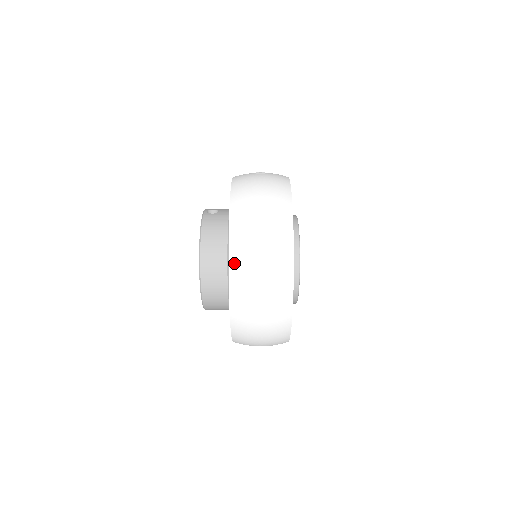
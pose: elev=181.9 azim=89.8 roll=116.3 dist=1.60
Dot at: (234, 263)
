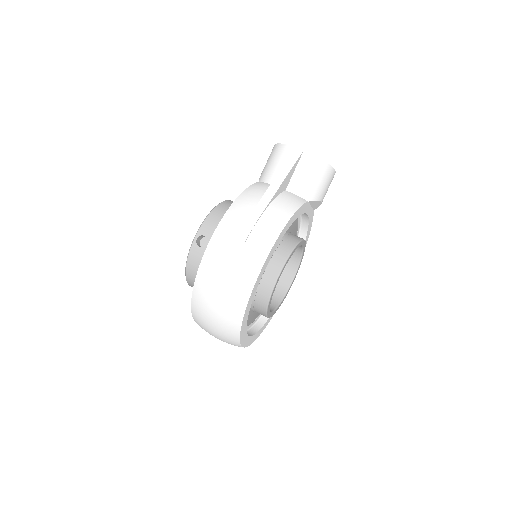
Dot at: (197, 323)
